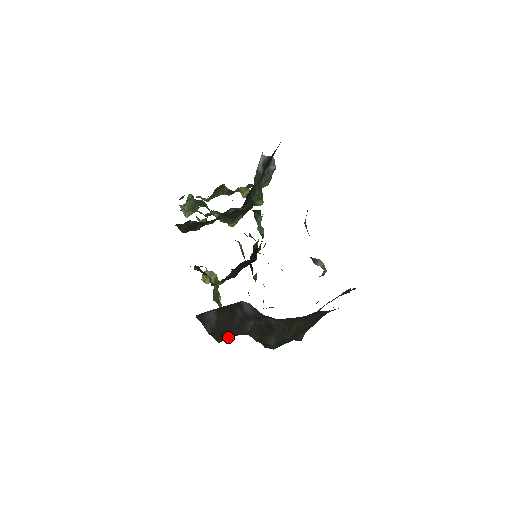
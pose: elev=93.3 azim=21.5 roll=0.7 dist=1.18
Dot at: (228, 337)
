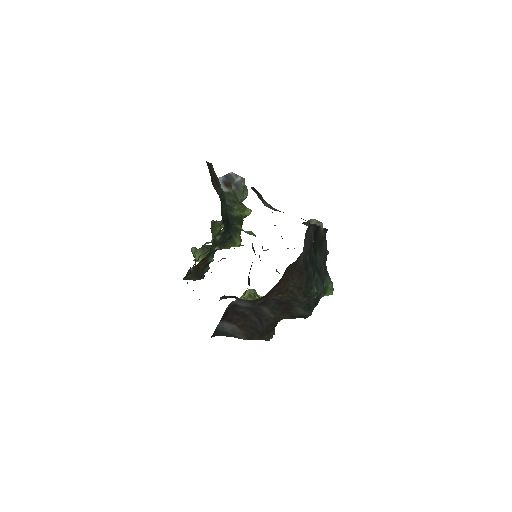
Dot at: (270, 332)
